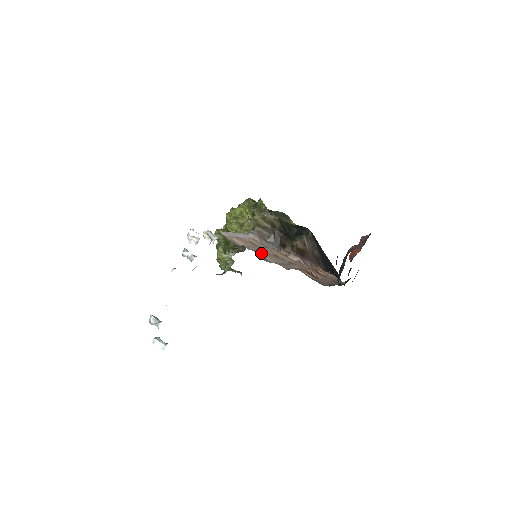
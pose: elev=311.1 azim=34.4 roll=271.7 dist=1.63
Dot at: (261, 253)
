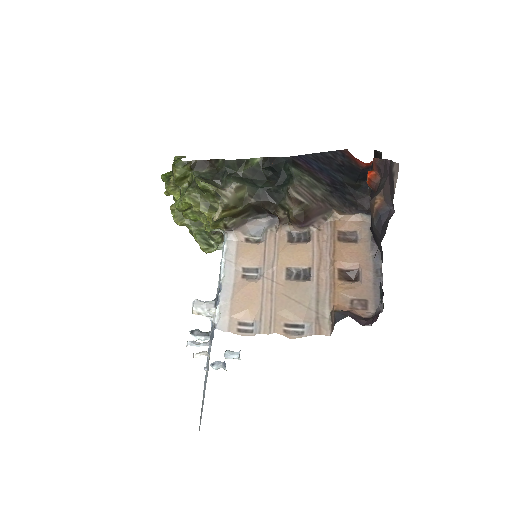
Dot at: (280, 315)
